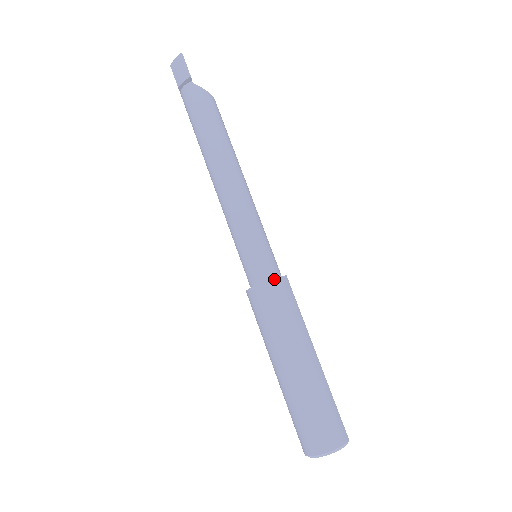
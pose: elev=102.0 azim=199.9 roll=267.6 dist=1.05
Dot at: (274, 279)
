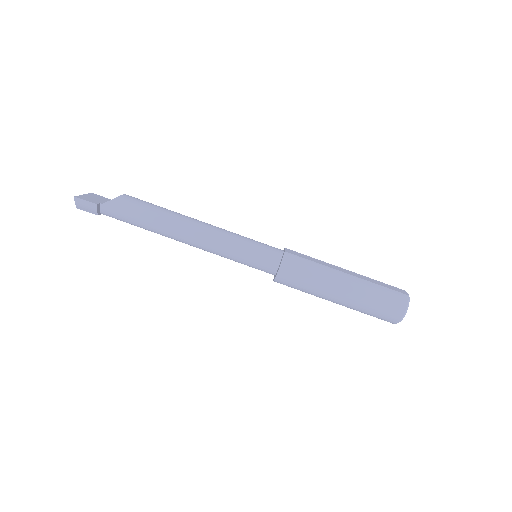
Dot at: (281, 264)
